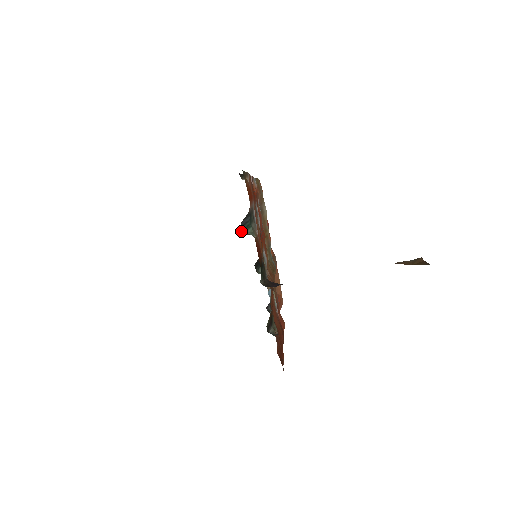
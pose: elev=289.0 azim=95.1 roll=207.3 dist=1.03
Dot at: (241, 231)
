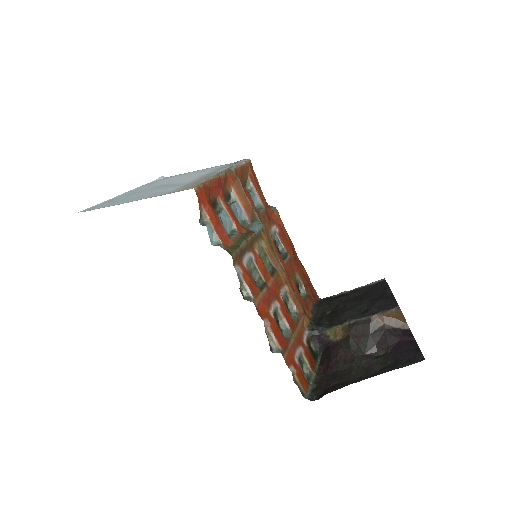
Dot at: occluded
